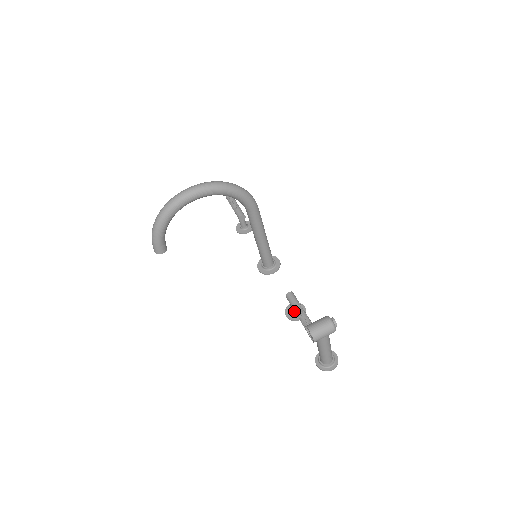
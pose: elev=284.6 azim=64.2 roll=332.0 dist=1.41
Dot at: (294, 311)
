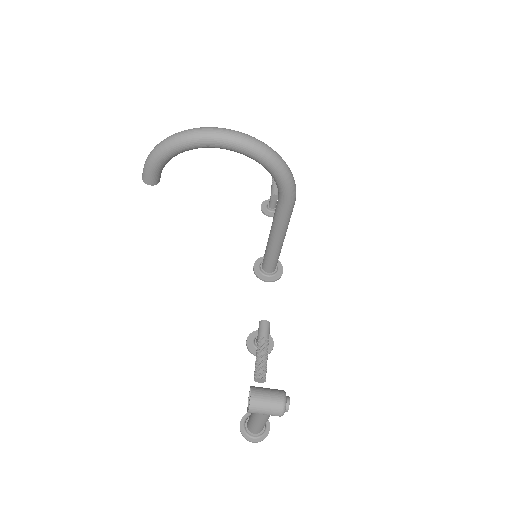
Dot at: occluded
